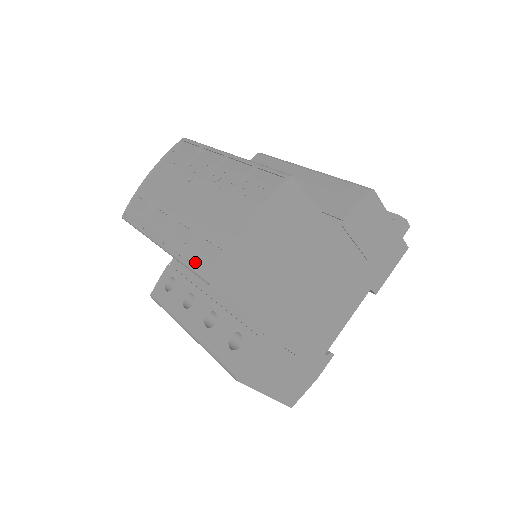
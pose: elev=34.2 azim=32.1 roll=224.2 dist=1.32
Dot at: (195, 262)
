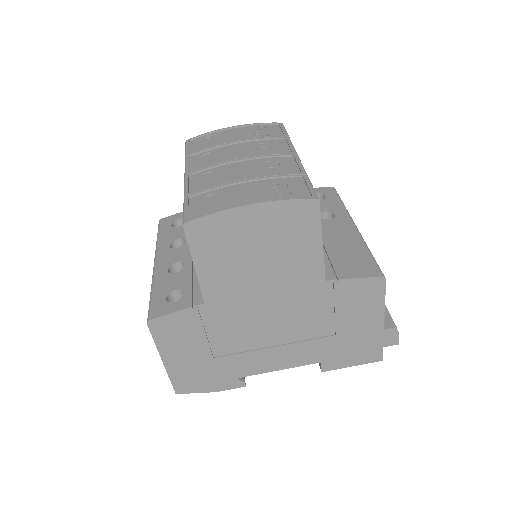
Dot at: (192, 202)
